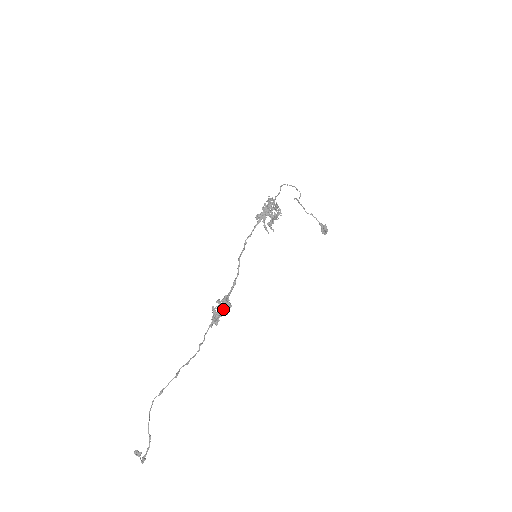
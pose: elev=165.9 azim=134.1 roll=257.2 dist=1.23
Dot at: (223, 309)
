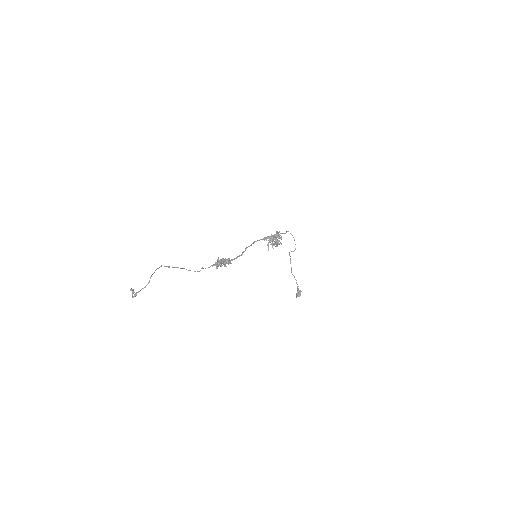
Dot at: (225, 262)
